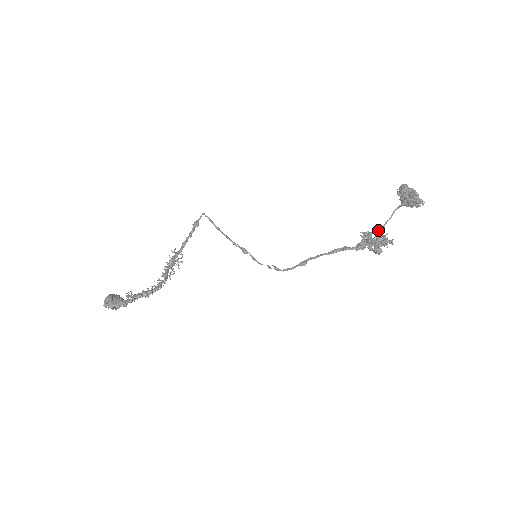
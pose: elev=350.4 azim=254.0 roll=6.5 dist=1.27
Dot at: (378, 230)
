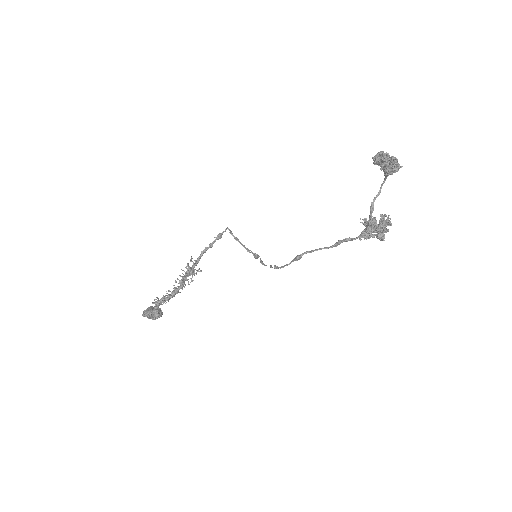
Dot at: (381, 214)
